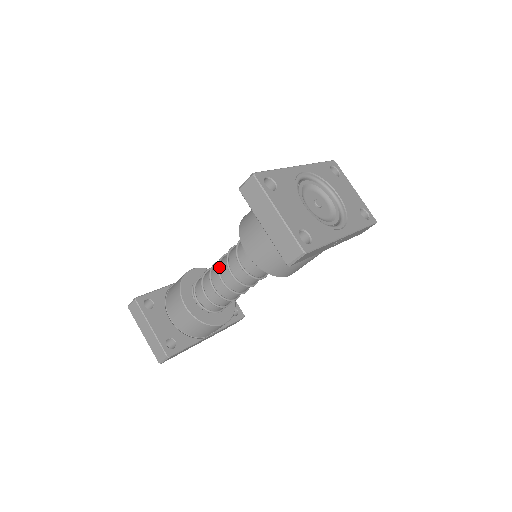
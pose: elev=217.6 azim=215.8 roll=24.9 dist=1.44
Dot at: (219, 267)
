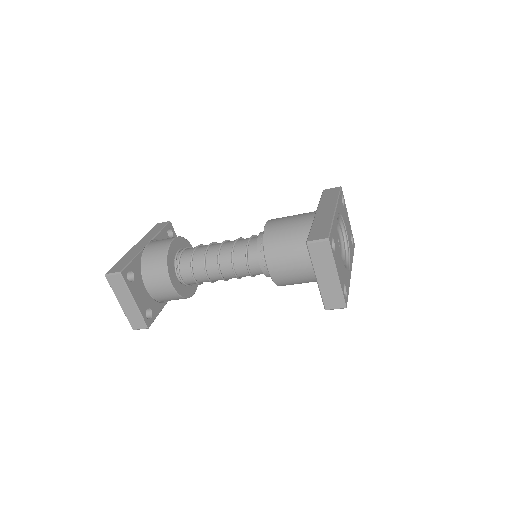
Dot at: (219, 259)
